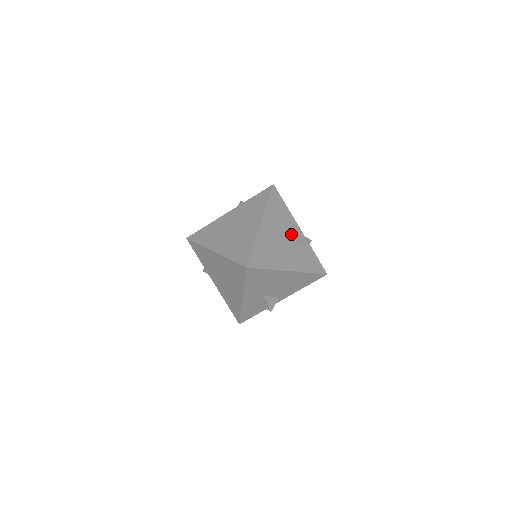
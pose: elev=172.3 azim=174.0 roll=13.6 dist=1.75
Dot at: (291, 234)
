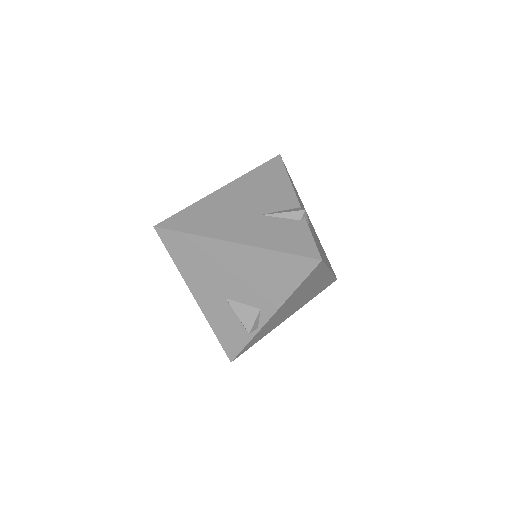
Dot at: (272, 203)
